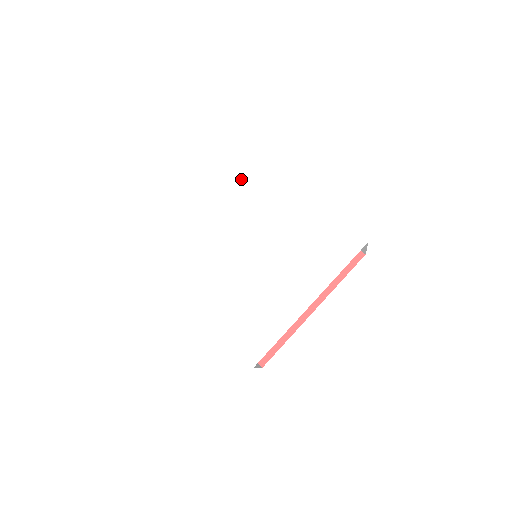
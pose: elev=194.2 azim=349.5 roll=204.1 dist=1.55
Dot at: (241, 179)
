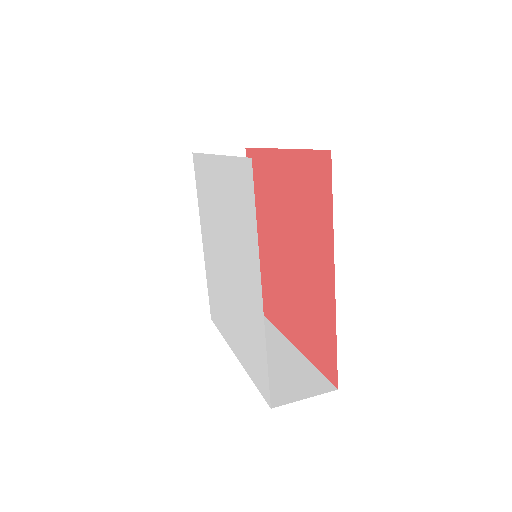
Dot at: (237, 187)
